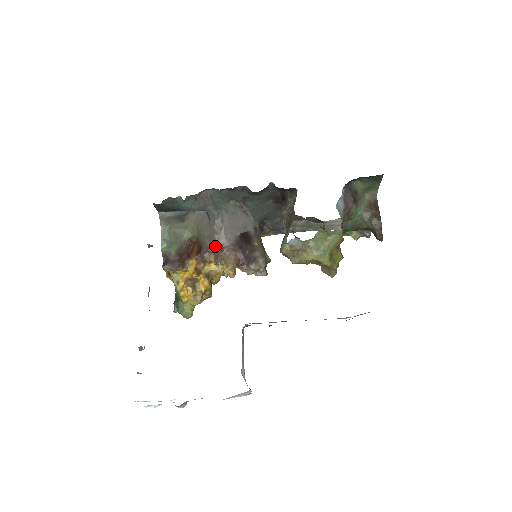
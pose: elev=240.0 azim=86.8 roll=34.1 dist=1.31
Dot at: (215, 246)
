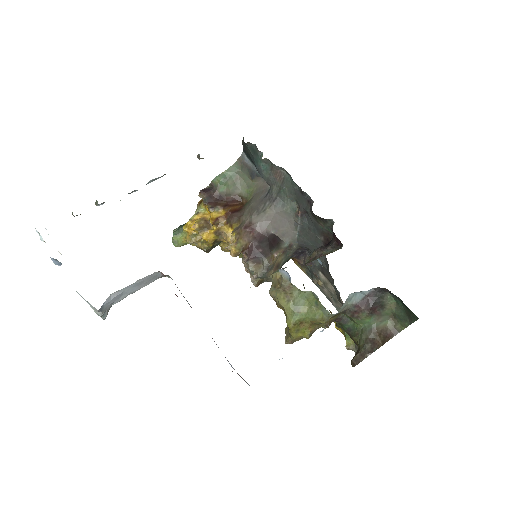
Dot at: (247, 219)
